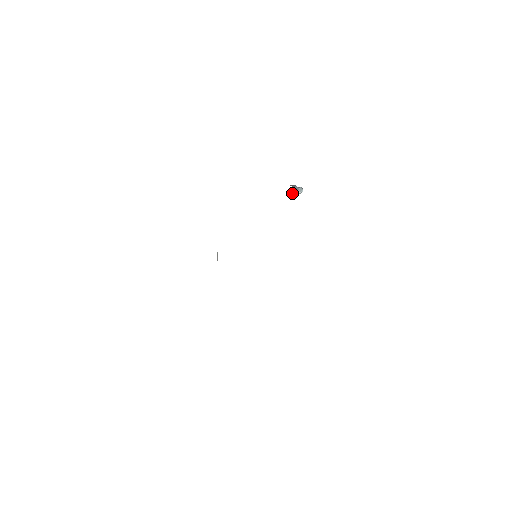
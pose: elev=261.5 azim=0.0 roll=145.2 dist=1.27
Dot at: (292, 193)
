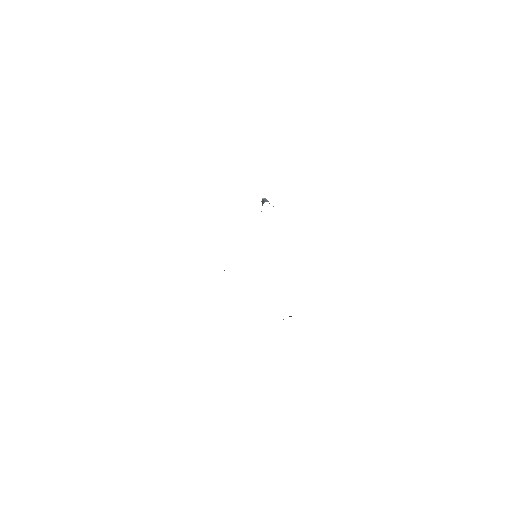
Dot at: occluded
